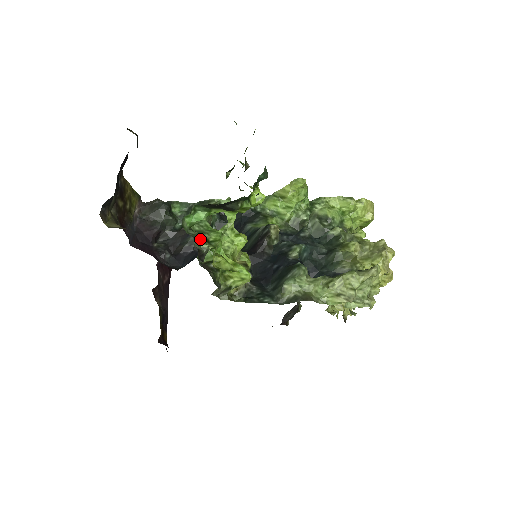
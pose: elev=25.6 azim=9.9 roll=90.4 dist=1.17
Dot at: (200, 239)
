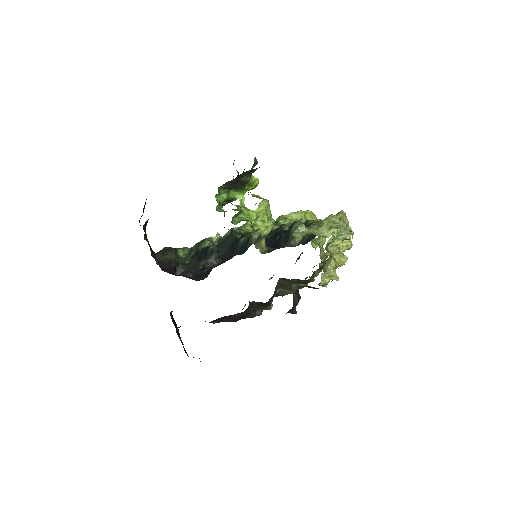
Dot at: occluded
